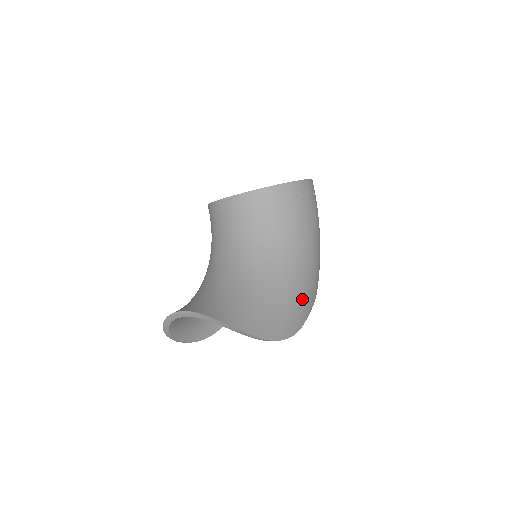
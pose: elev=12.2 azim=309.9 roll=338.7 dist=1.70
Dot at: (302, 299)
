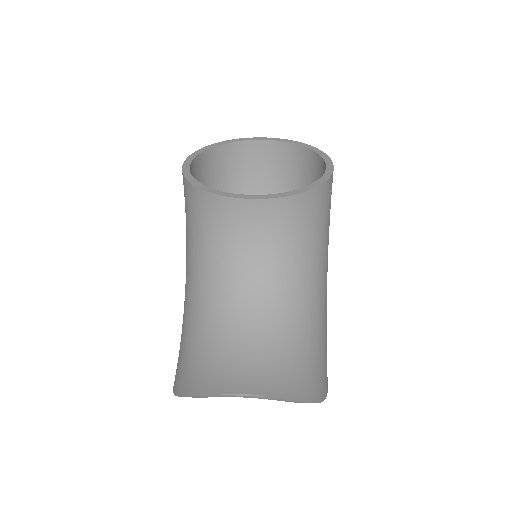
Dot at: occluded
